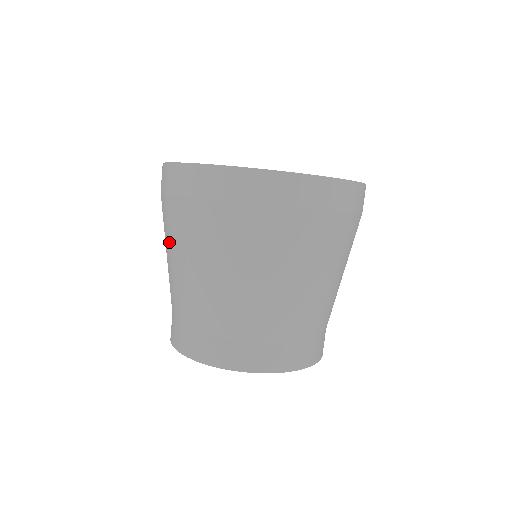
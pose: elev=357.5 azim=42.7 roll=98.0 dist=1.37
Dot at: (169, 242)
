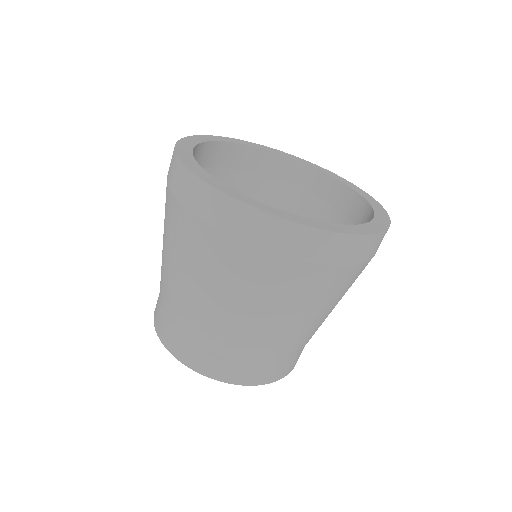
Dot at: (166, 236)
